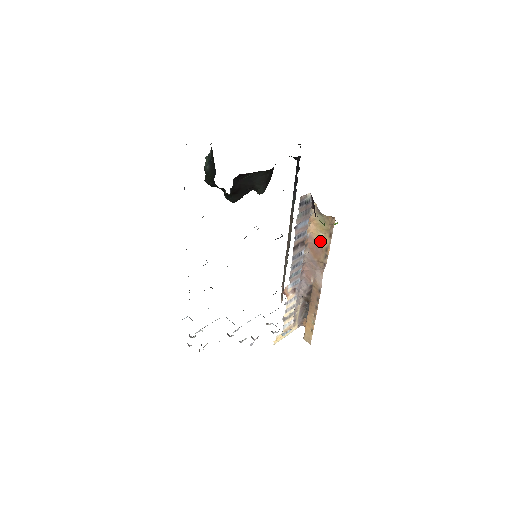
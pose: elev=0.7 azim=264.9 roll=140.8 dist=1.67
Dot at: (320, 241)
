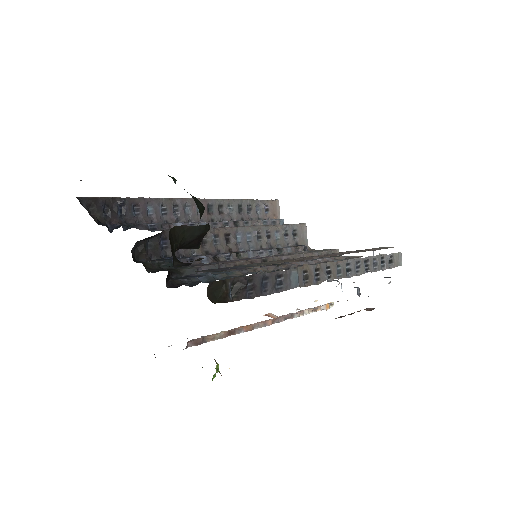
Dot at: occluded
